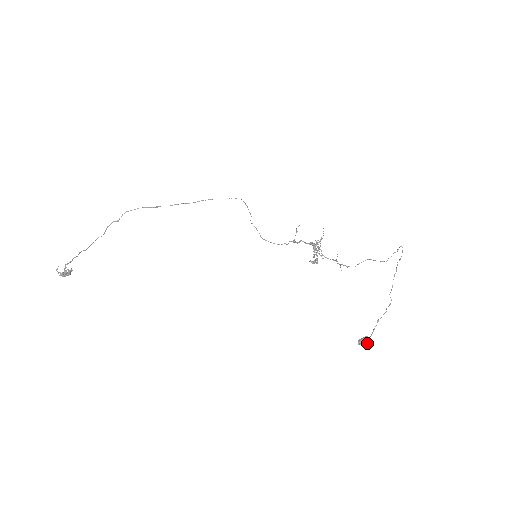
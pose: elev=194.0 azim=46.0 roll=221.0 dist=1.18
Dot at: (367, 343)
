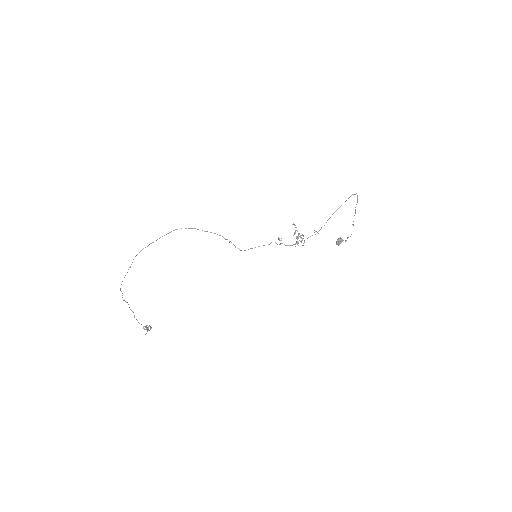
Dot at: occluded
